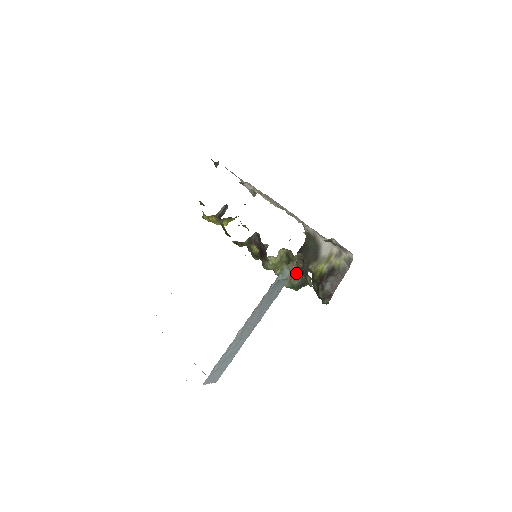
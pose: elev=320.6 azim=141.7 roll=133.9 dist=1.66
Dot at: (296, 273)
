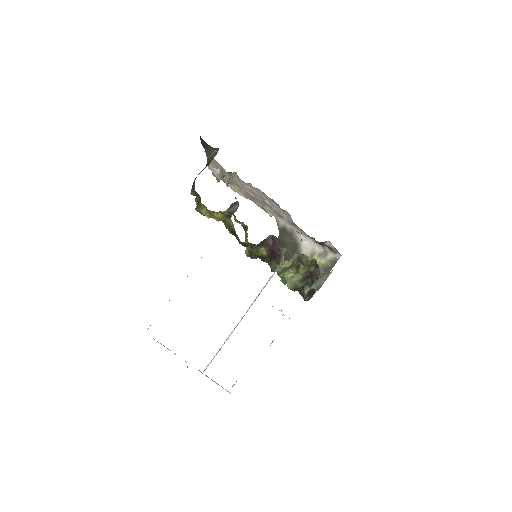
Dot at: (304, 276)
